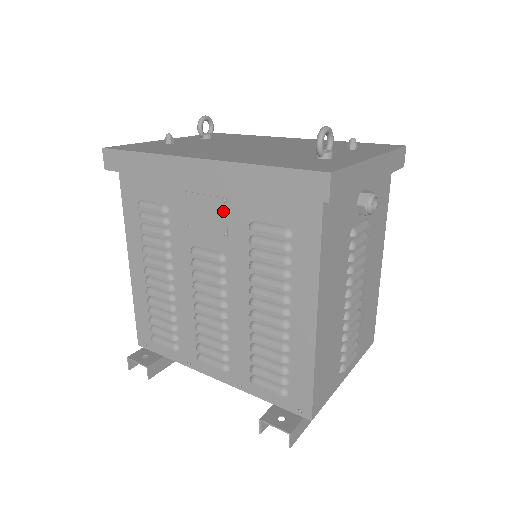
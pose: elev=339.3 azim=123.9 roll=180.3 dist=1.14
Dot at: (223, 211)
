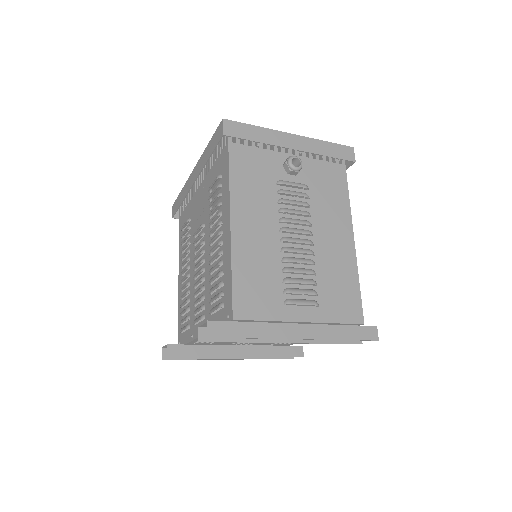
Dot at: (204, 194)
